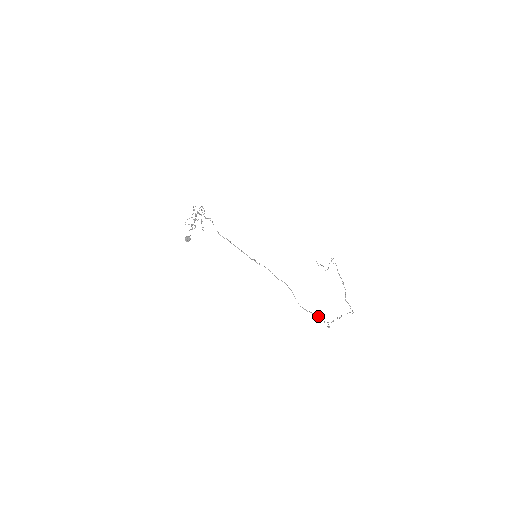
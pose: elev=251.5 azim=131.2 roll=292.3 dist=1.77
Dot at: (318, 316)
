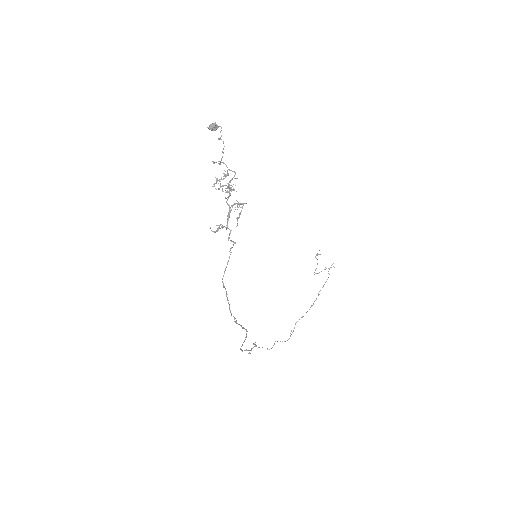
Dot at: (250, 353)
